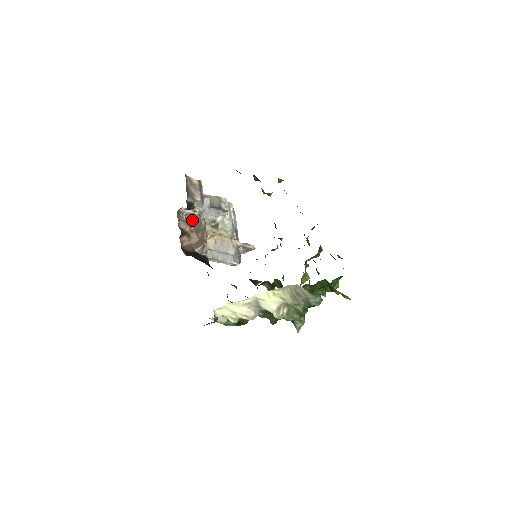
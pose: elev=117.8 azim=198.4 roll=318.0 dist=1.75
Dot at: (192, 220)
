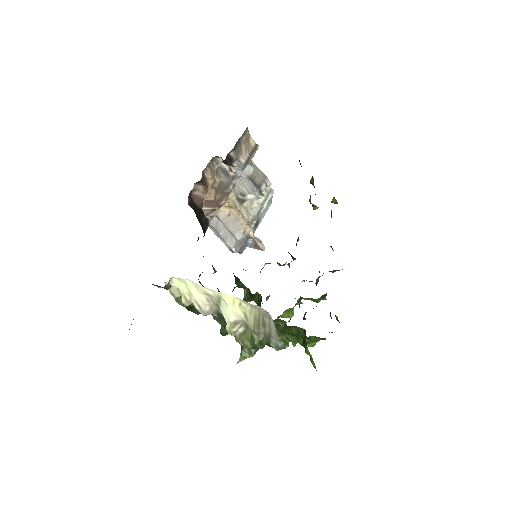
Dot at: (222, 177)
